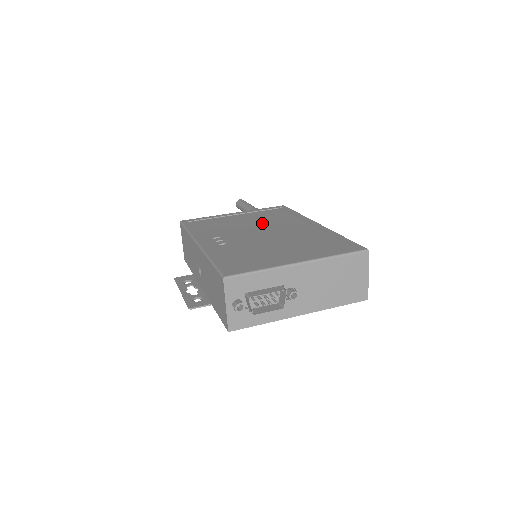
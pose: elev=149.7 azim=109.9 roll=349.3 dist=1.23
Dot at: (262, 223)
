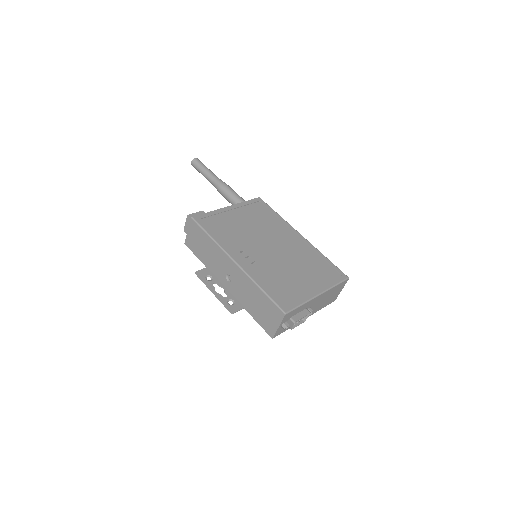
Dot at: (261, 229)
